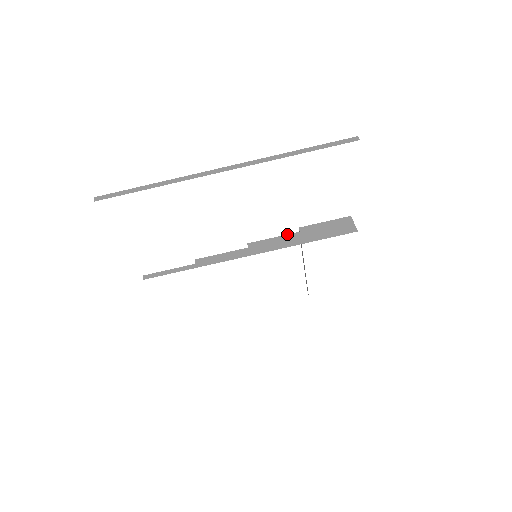
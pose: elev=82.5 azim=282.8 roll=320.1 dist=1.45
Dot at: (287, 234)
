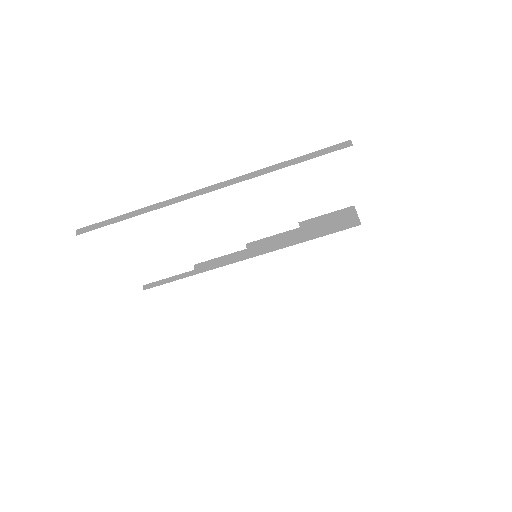
Dot at: (287, 231)
